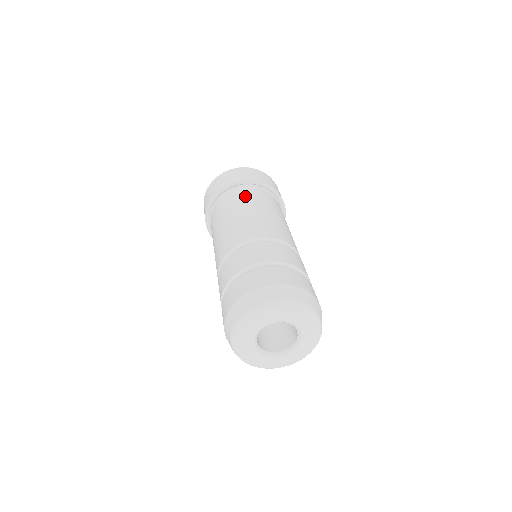
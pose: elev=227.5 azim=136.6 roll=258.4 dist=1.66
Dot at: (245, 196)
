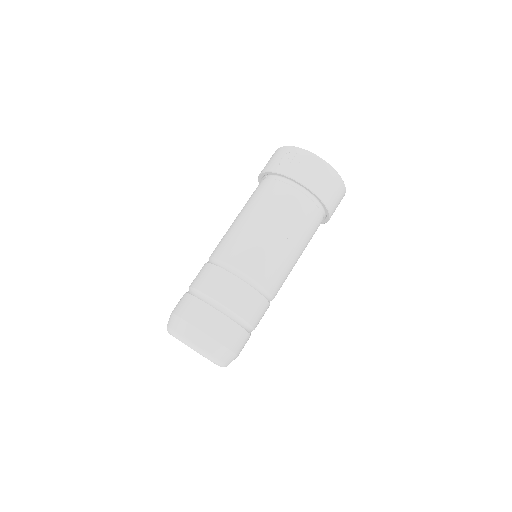
Dot at: (292, 209)
